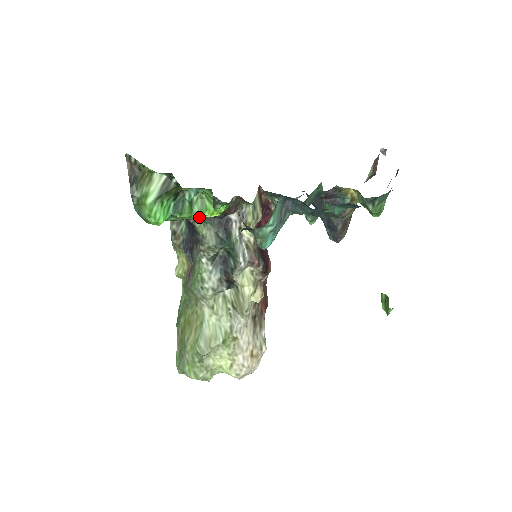
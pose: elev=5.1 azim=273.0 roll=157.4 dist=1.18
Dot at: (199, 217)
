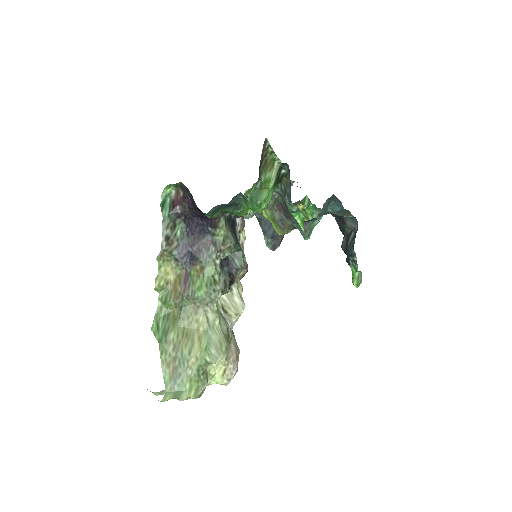
Dot at: (244, 214)
